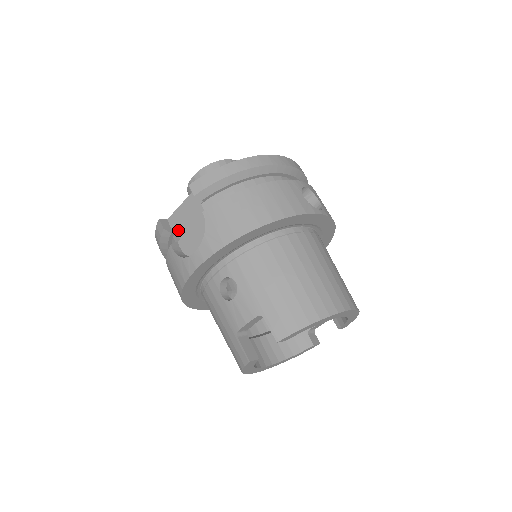
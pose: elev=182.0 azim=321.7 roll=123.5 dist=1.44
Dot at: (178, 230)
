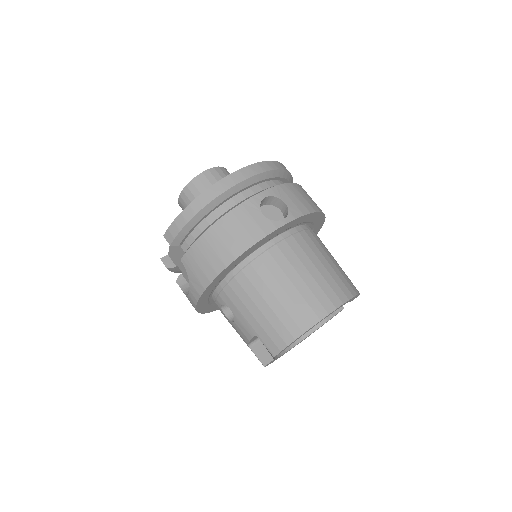
Dot at: (177, 265)
